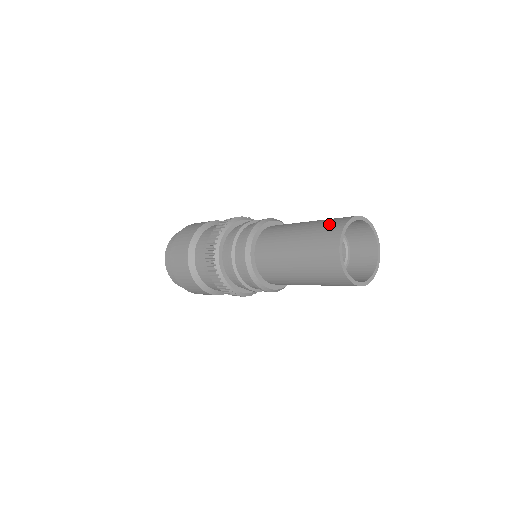
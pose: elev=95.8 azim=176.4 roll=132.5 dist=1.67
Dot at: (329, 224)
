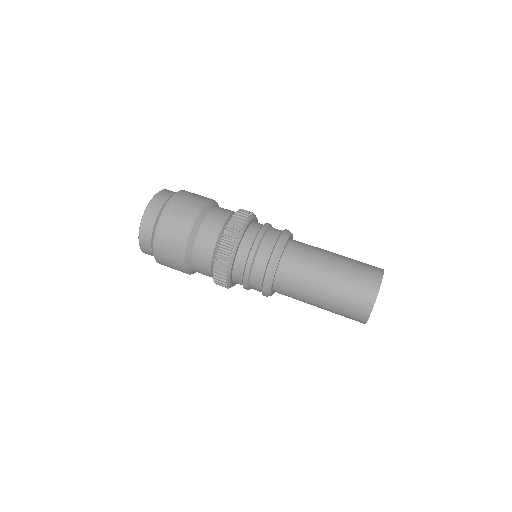
Dot at: (367, 264)
